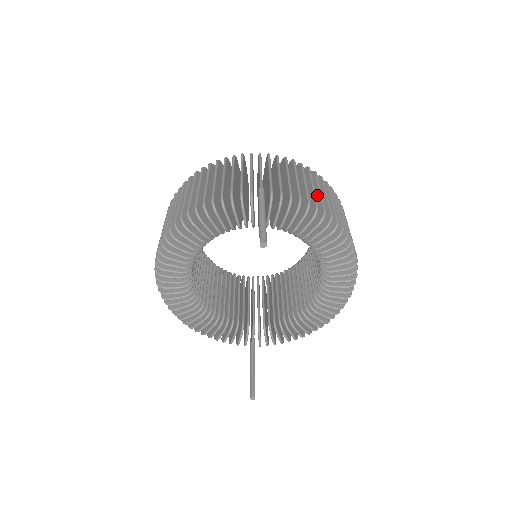
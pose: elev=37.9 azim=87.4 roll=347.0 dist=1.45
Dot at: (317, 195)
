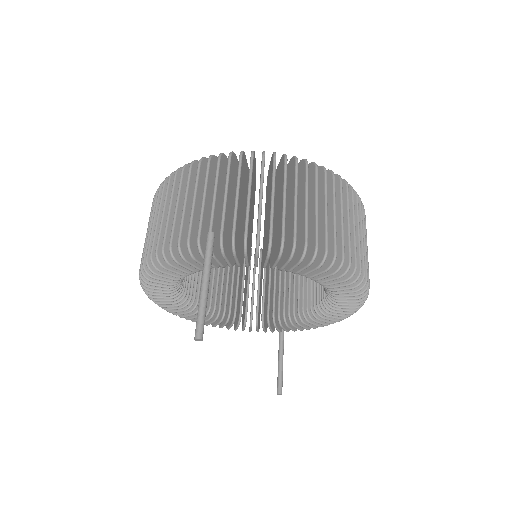
Dot at: (292, 208)
